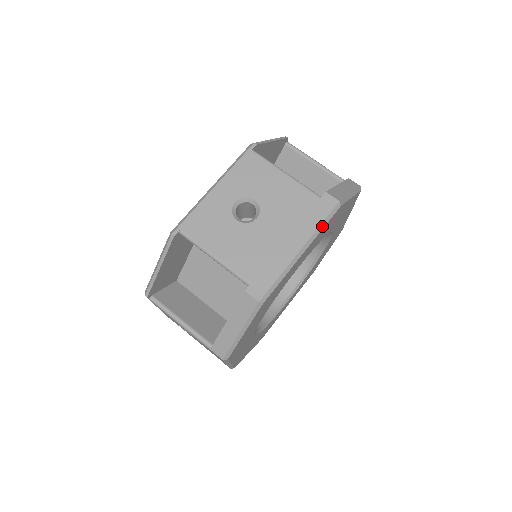
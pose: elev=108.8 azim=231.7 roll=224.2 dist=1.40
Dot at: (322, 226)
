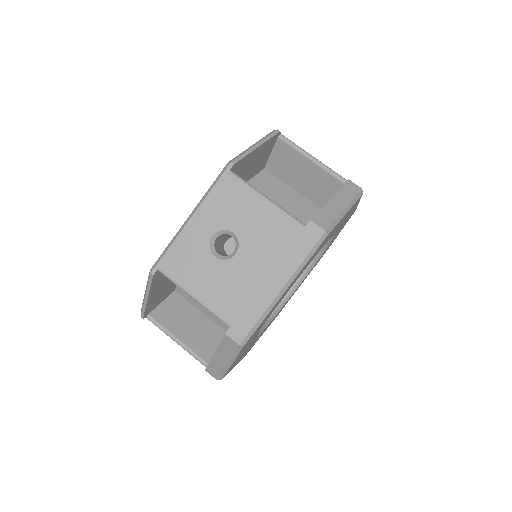
Dot at: (306, 261)
